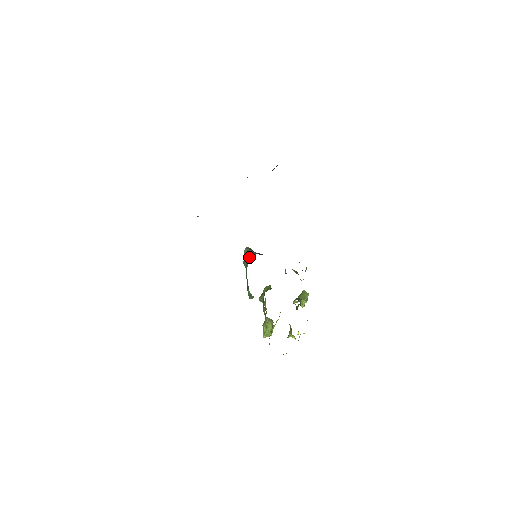
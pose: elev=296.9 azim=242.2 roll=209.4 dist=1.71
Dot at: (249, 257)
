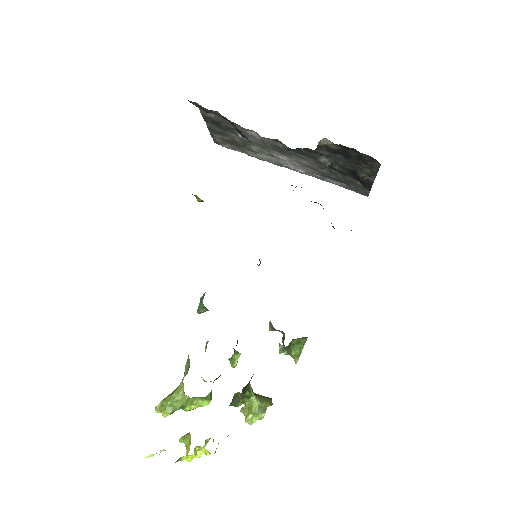
Dot at: occluded
